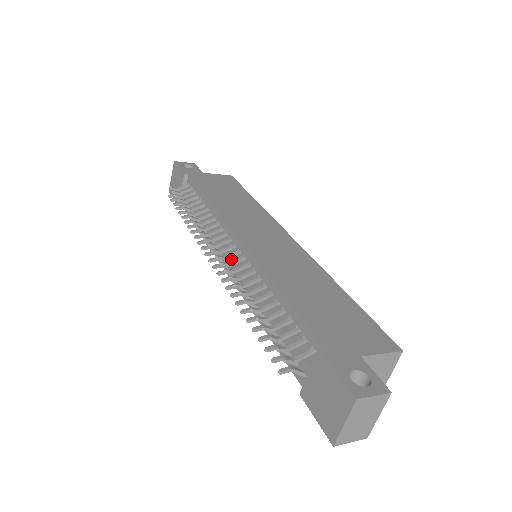
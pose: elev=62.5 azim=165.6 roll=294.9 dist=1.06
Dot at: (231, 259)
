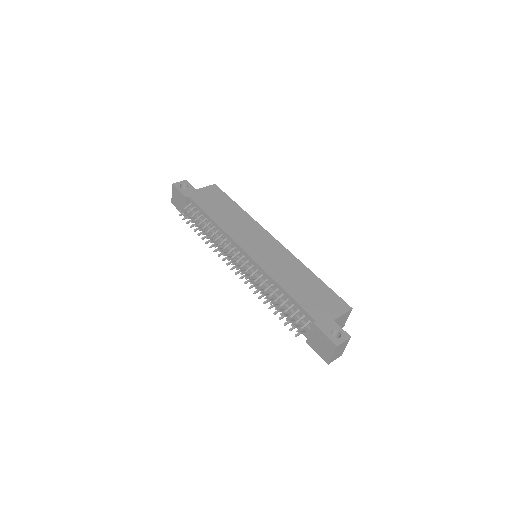
Dot at: (244, 266)
